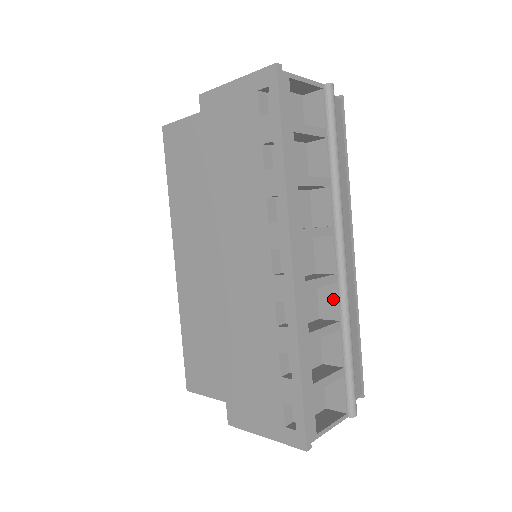
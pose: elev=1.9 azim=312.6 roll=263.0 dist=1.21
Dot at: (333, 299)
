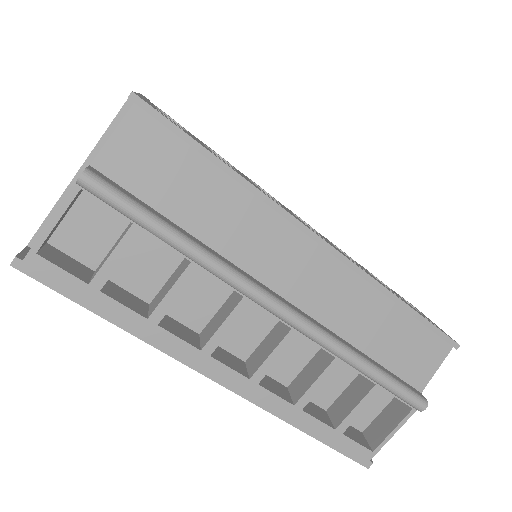
Dot at: (313, 341)
